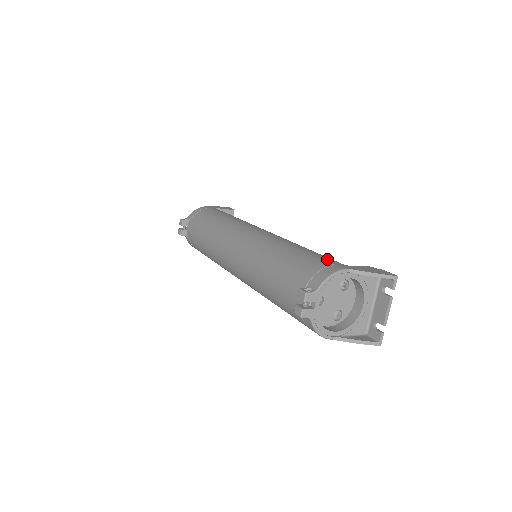
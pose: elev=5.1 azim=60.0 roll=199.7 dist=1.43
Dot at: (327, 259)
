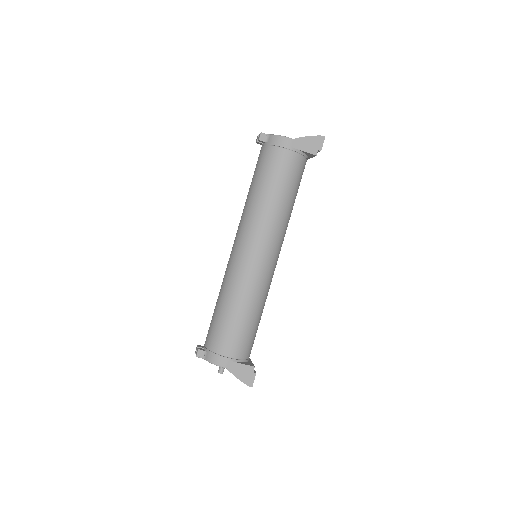
Dot at: occluded
